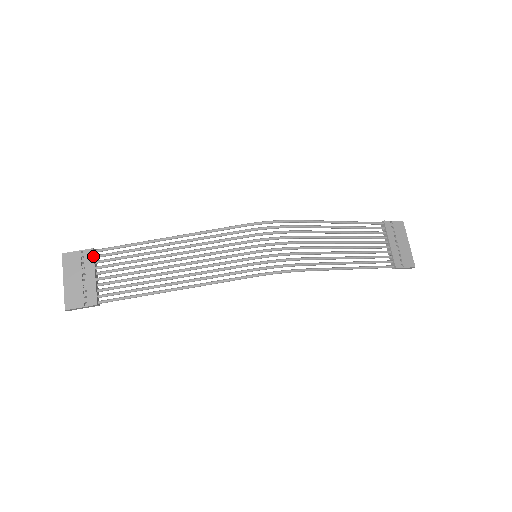
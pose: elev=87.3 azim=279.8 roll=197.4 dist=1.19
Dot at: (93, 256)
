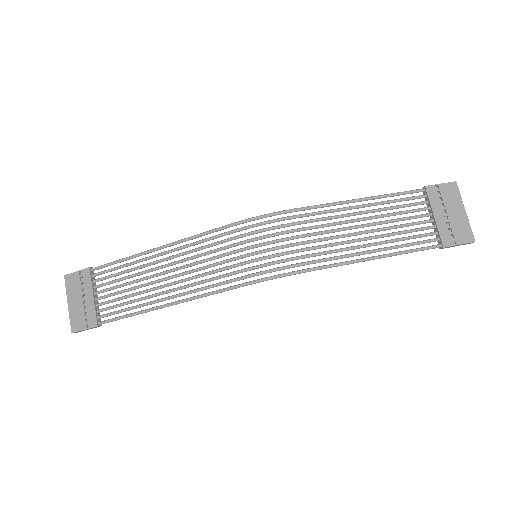
Dot at: (90, 276)
